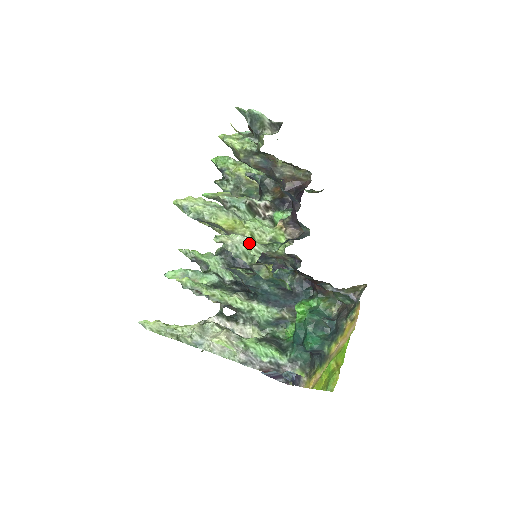
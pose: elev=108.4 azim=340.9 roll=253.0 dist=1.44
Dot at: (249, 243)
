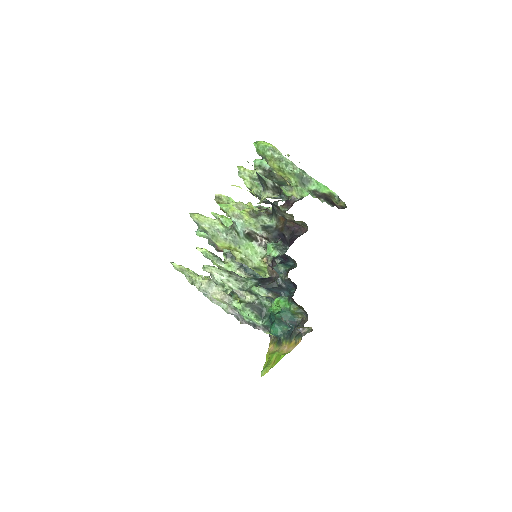
Dot at: (226, 280)
